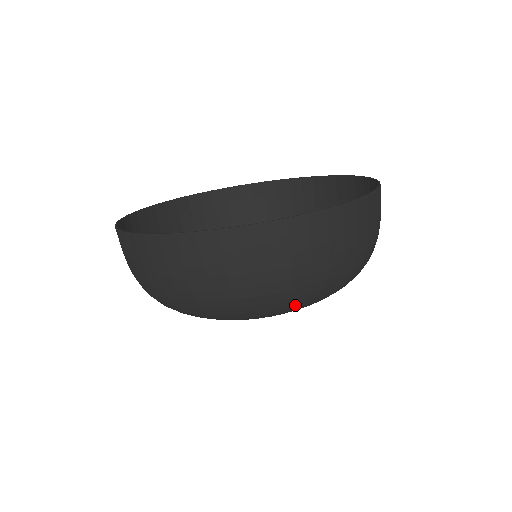
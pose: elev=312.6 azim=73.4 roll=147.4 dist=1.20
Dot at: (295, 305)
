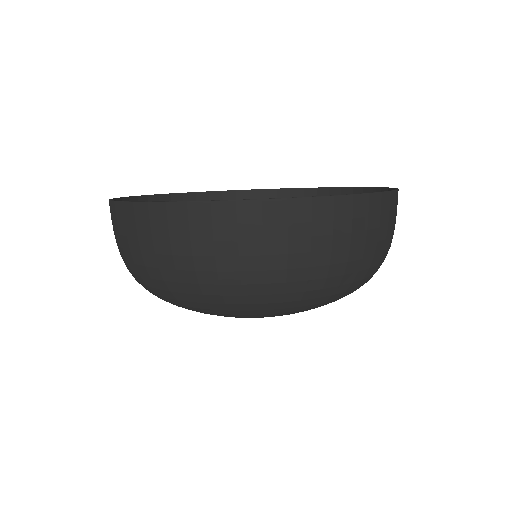
Dot at: (270, 305)
